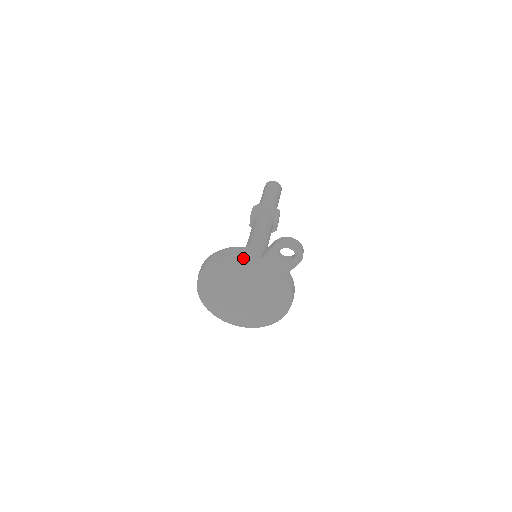
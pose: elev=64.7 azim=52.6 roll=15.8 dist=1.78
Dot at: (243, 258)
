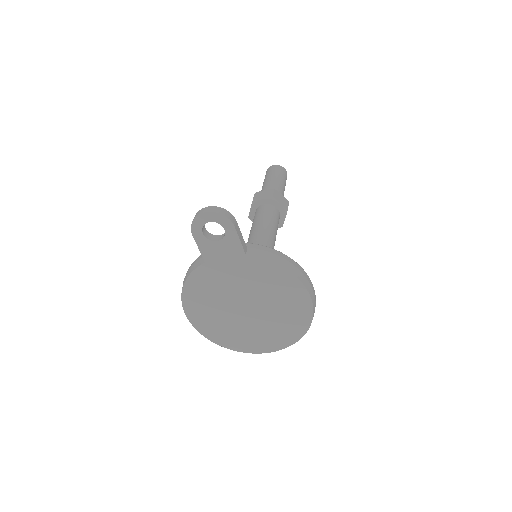
Dot at: (194, 275)
